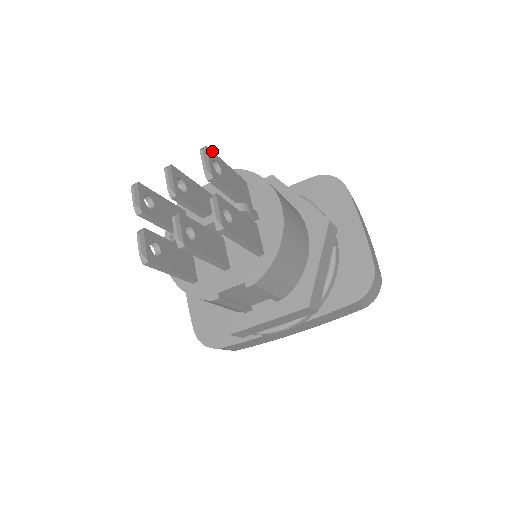
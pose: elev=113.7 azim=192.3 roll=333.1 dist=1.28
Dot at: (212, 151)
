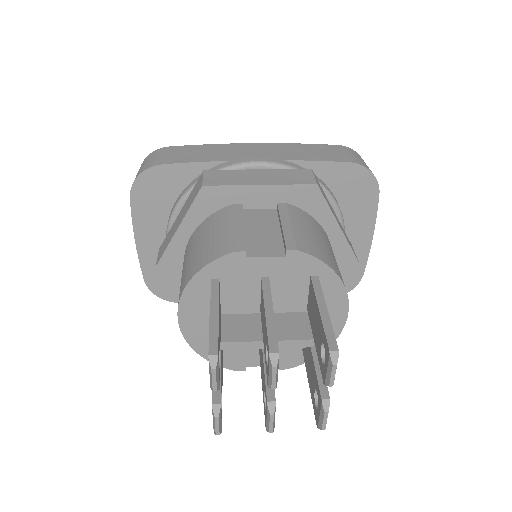
Dot at: occluded
